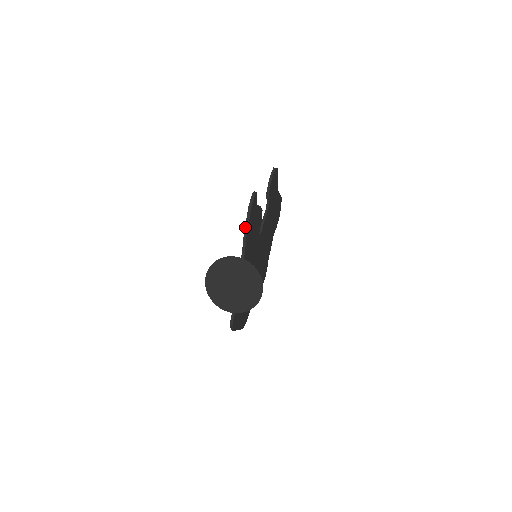
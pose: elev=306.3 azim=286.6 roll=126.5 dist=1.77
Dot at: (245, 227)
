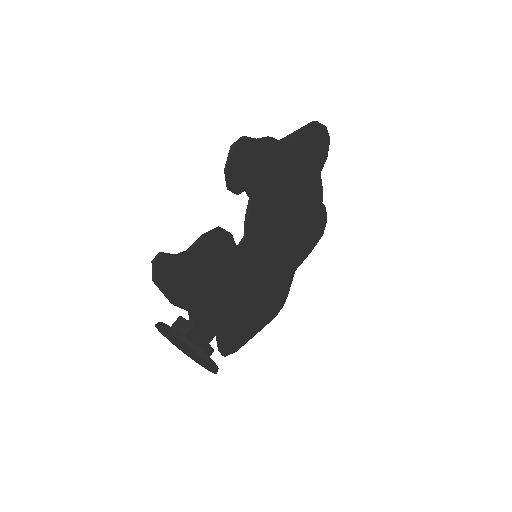
Dot at: (166, 297)
